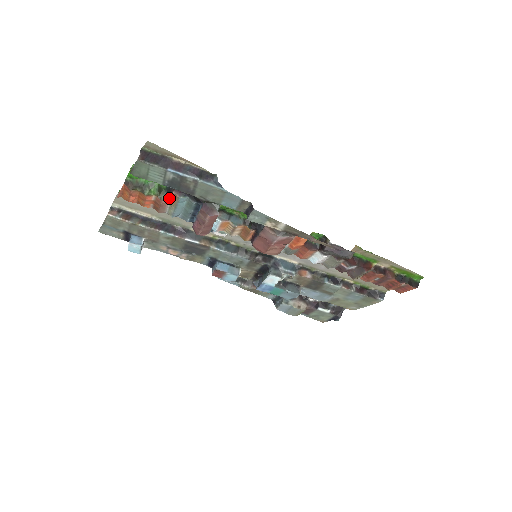
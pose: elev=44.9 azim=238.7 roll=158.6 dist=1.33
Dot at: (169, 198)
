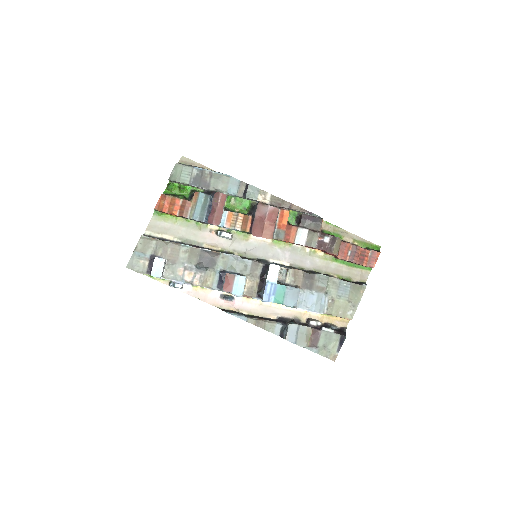
Dot at: (192, 199)
